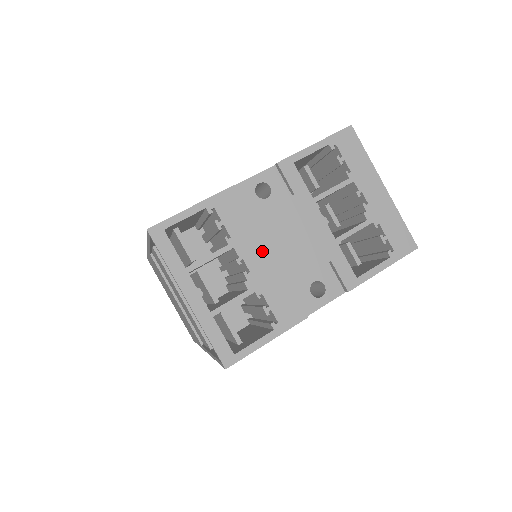
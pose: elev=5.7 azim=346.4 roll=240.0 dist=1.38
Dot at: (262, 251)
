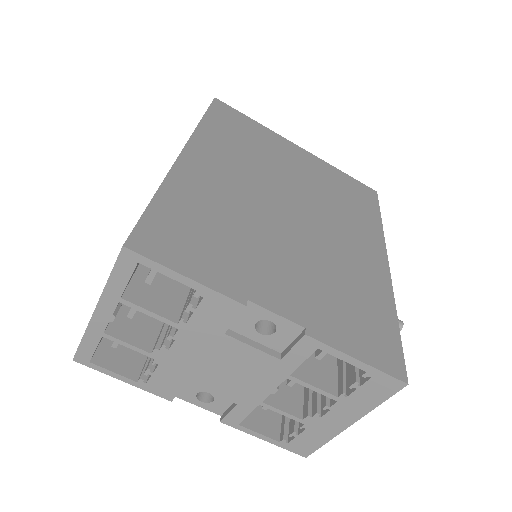
Dot at: (197, 352)
